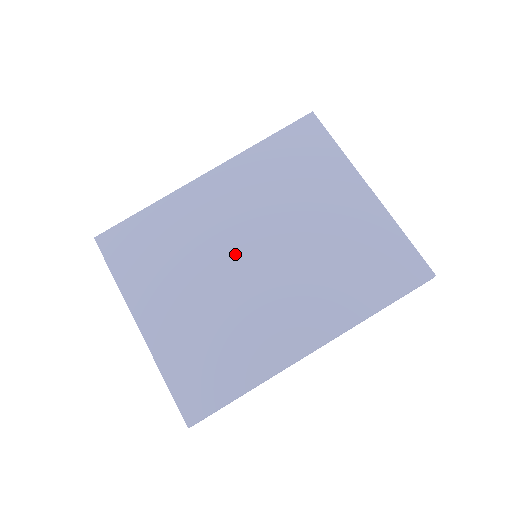
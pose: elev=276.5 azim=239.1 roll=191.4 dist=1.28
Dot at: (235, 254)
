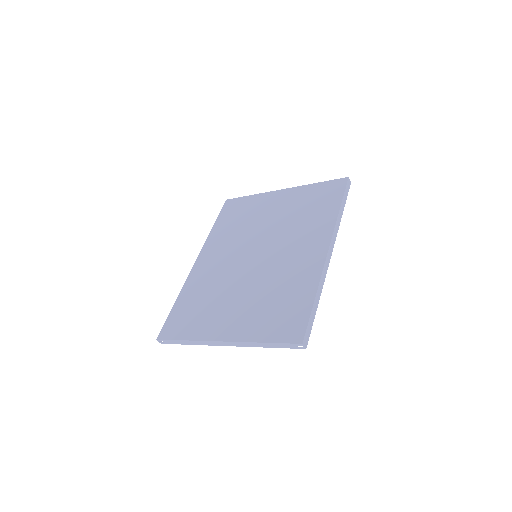
Dot at: (244, 266)
